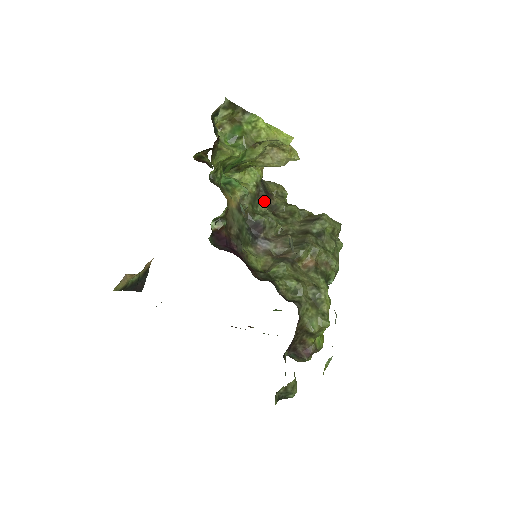
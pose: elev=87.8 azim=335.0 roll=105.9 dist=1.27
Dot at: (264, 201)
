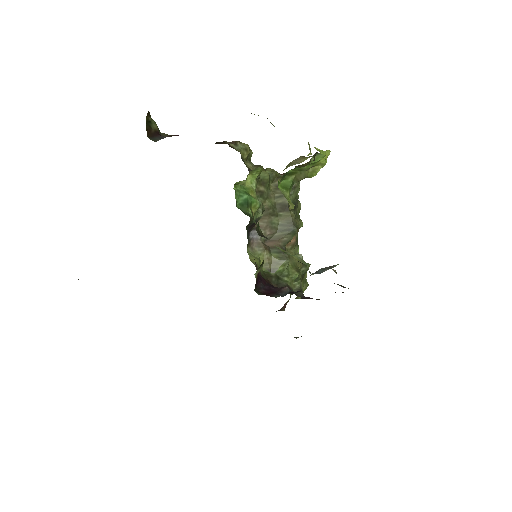
Dot at: occluded
